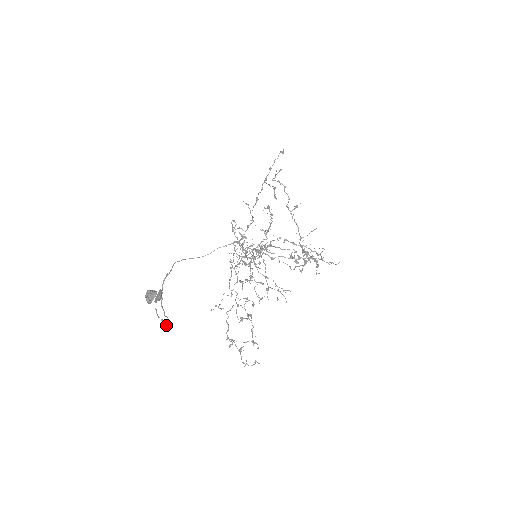
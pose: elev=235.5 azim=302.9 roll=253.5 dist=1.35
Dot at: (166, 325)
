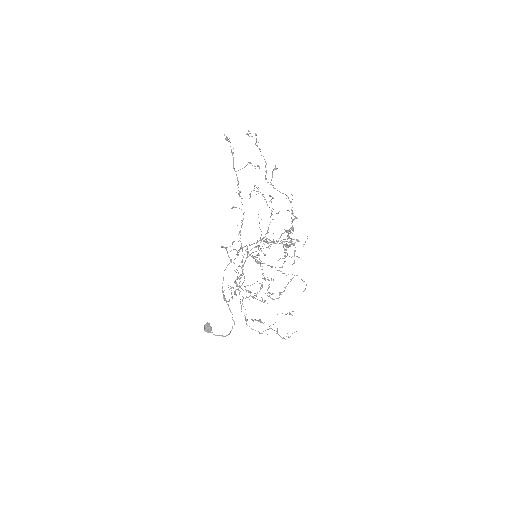
Dot at: occluded
